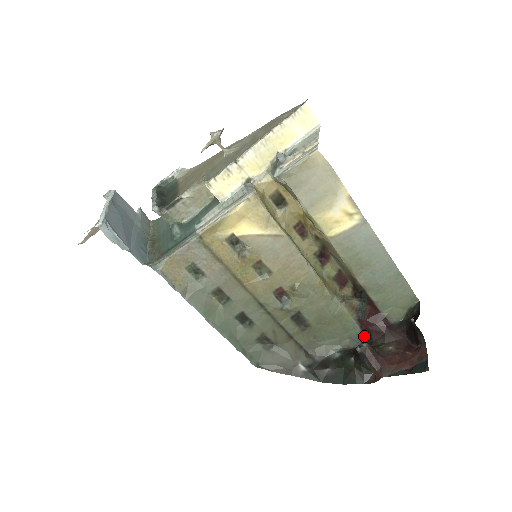
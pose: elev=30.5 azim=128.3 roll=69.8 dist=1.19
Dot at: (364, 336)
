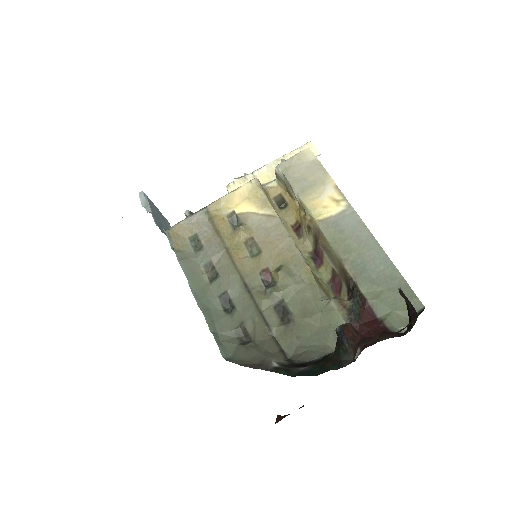
Dot at: (359, 350)
